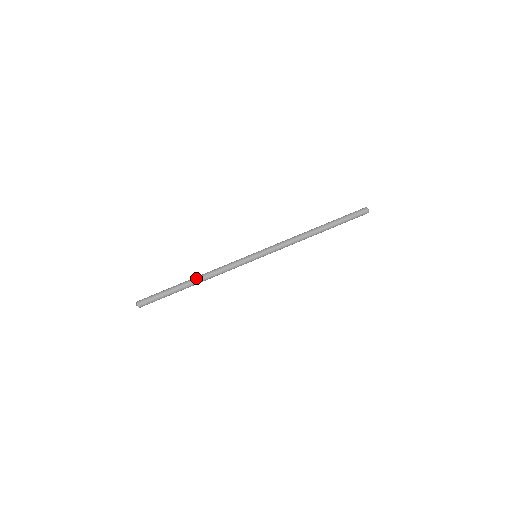
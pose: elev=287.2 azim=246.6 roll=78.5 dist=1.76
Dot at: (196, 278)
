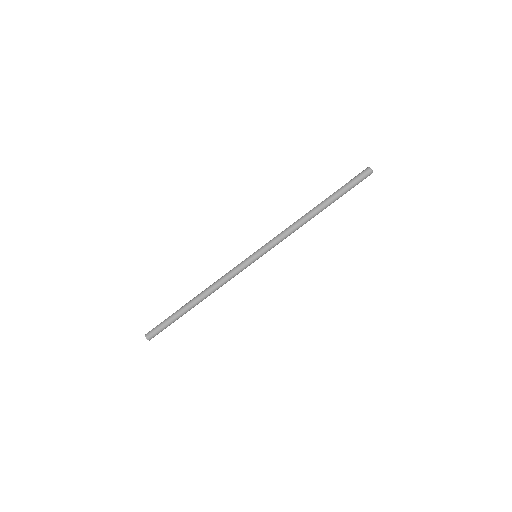
Dot at: (198, 296)
